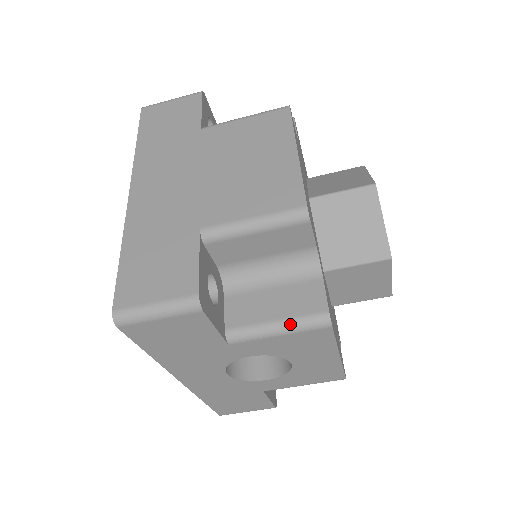
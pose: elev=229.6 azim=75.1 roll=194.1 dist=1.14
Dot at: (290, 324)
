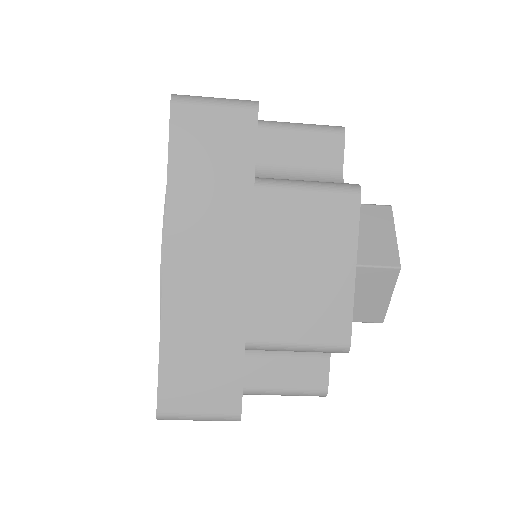
Dot at: (294, 394)
